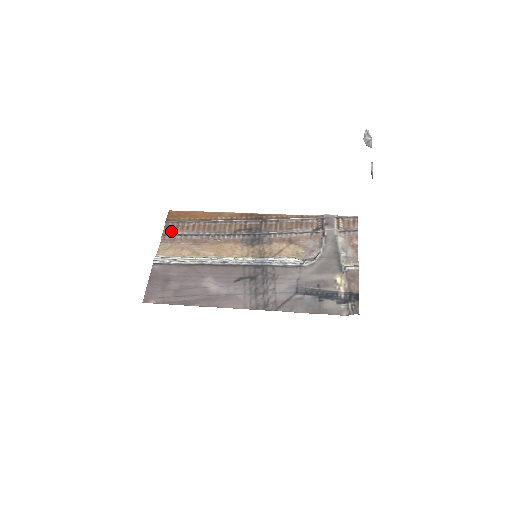
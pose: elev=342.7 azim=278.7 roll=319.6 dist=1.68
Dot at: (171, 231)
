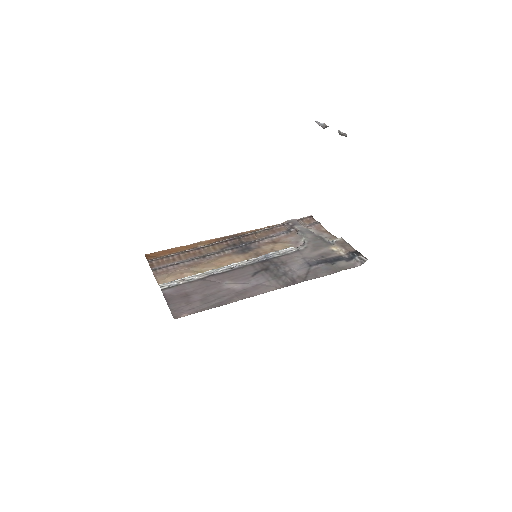
Dot at: (159, 266)
